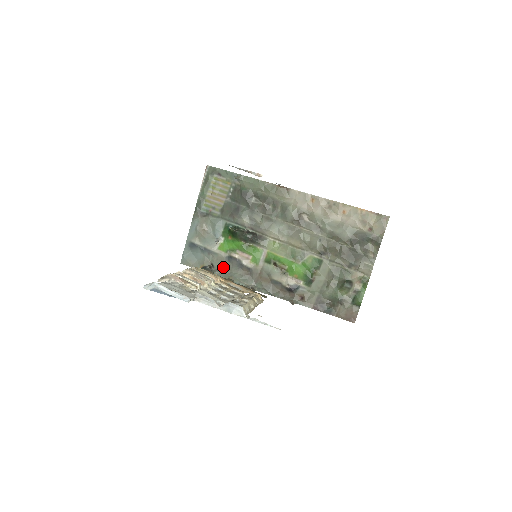
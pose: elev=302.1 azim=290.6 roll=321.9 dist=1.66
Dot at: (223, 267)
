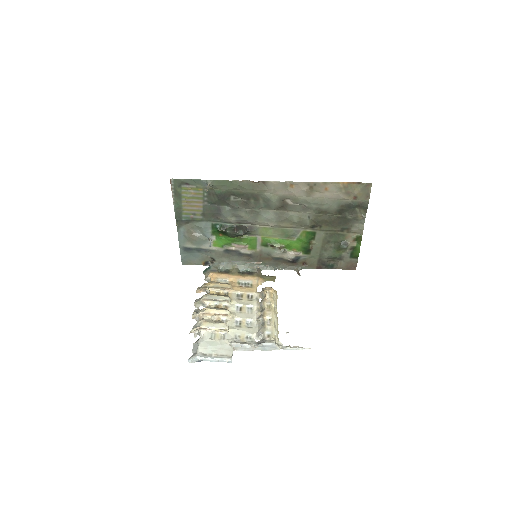
Dot at: (224, 259)
